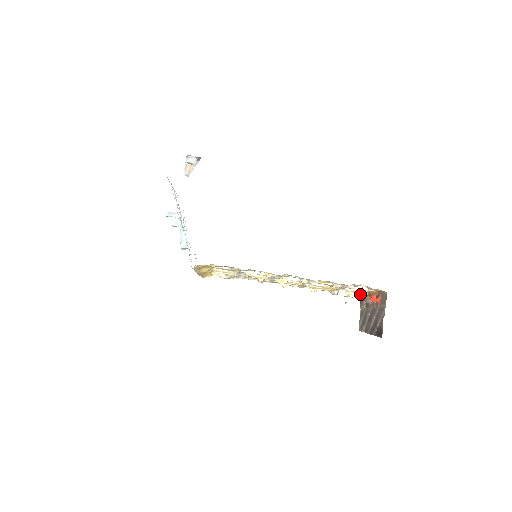
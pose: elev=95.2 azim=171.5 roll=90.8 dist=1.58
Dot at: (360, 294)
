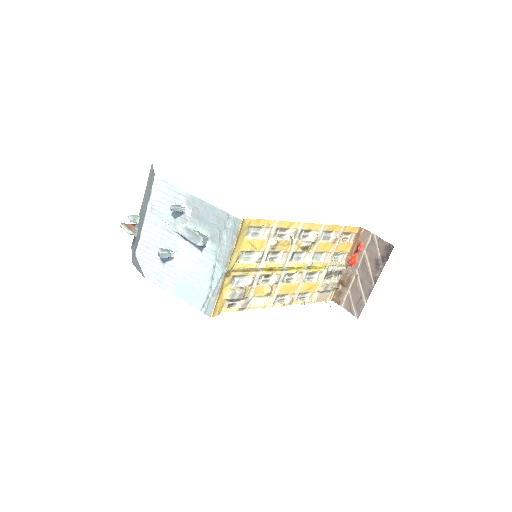
Dot at: (342, 265)
